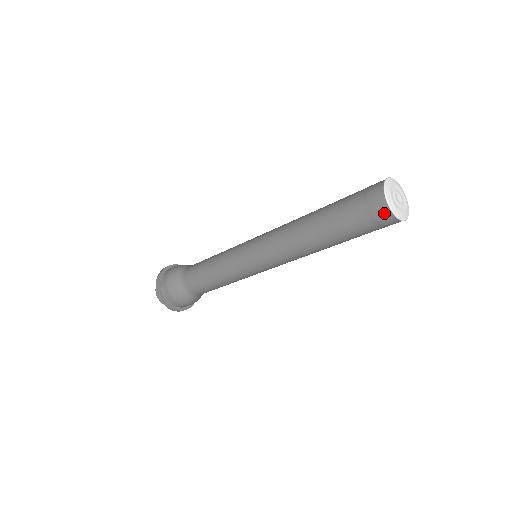
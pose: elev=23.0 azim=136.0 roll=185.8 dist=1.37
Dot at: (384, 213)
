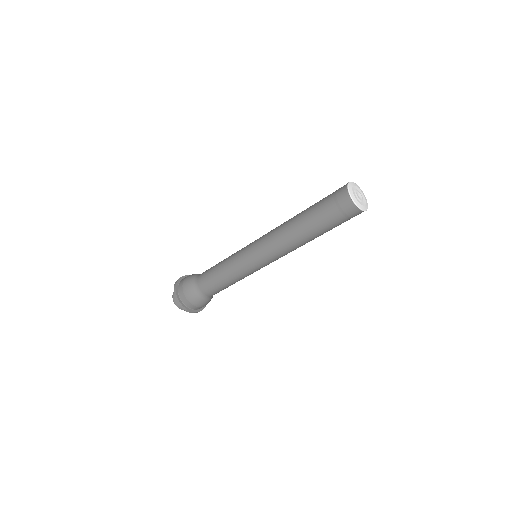
Dot at: (352, 209)
